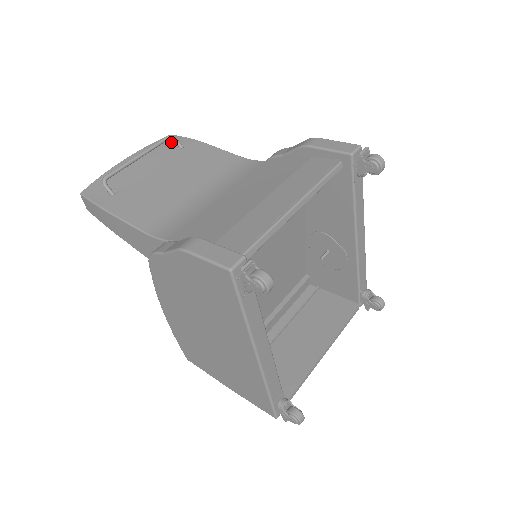
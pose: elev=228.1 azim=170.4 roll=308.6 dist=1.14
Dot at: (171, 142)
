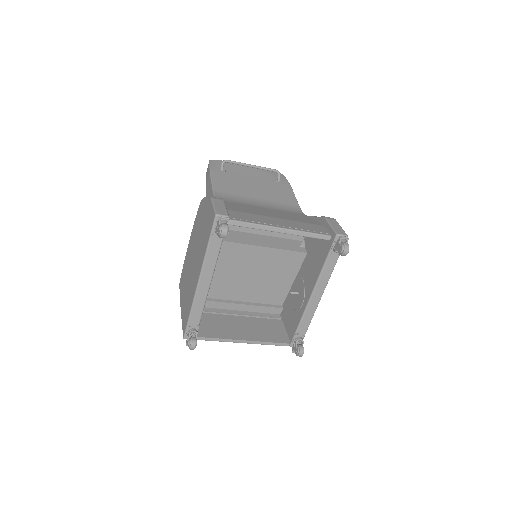
Dot at: (277, 176)
